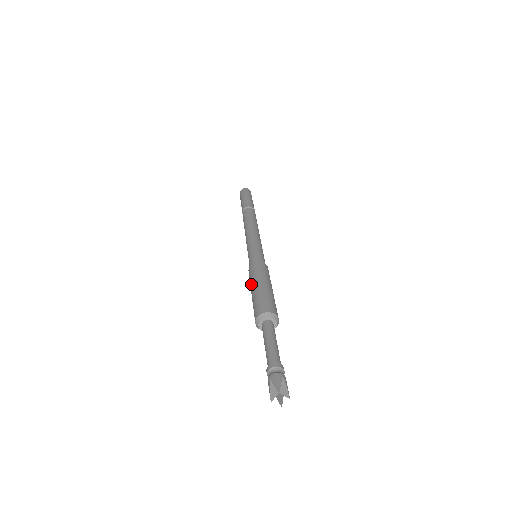
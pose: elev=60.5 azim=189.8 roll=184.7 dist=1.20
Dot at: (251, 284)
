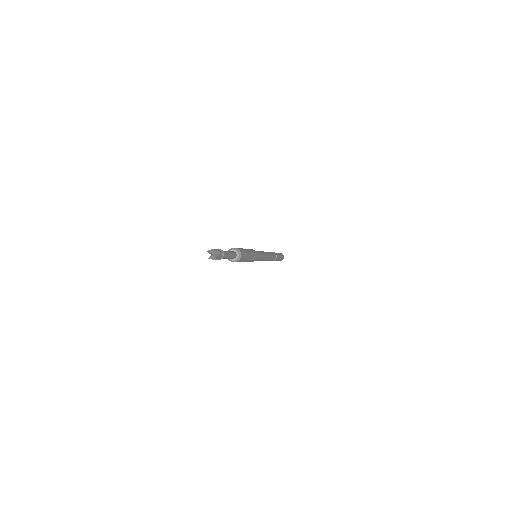
Dot at: occluded
